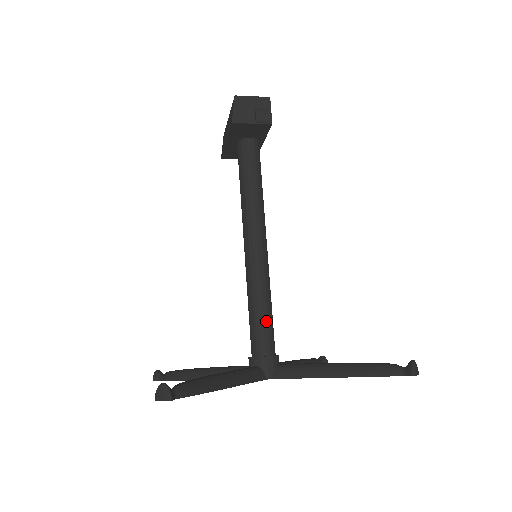
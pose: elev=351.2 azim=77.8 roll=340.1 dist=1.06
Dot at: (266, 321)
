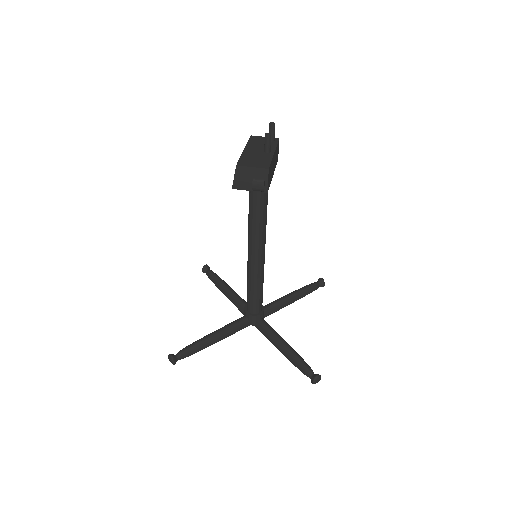
Dot at: (255, 298)
